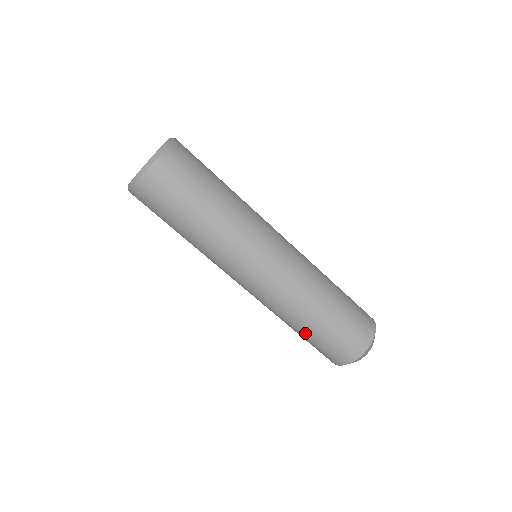
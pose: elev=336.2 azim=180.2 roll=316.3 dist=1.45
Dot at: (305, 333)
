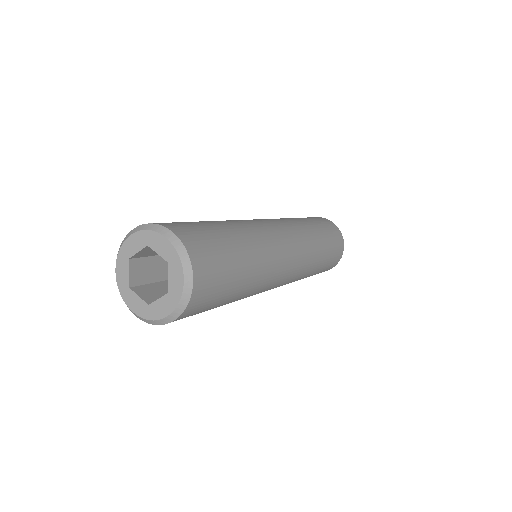
Dot at: occluded
